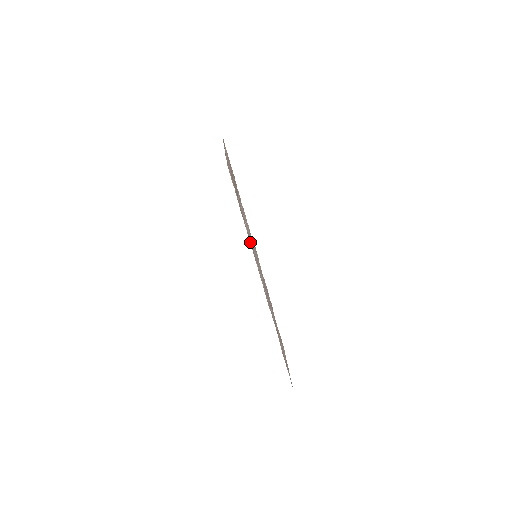
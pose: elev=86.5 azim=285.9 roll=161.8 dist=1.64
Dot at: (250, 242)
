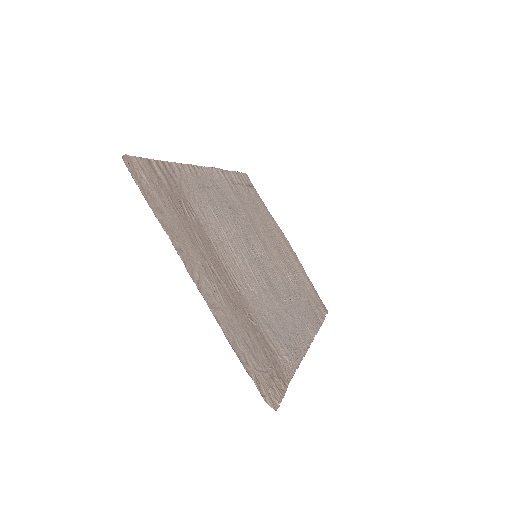
Dot at: (291, 354)
